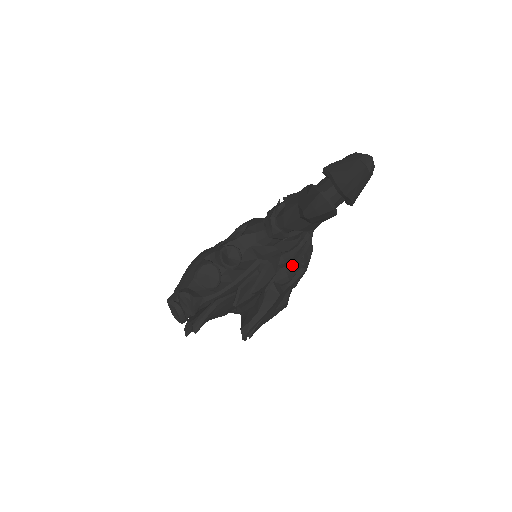
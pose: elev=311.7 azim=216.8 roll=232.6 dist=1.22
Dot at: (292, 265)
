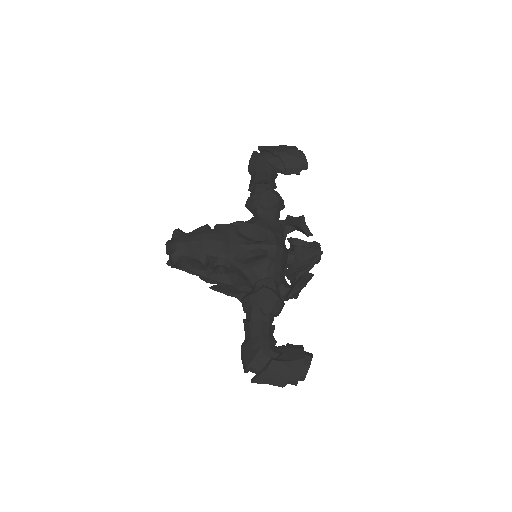
Dot at: occluded
